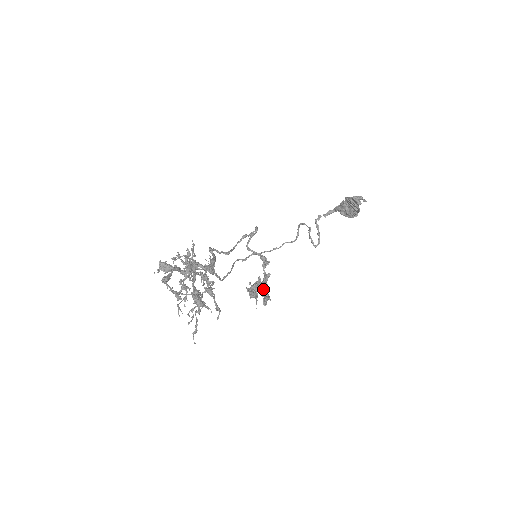
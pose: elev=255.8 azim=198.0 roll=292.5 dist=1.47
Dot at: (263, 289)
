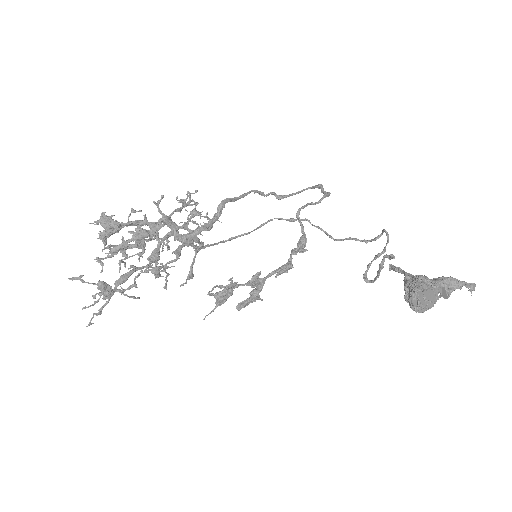
Dot at: (258, 286)
